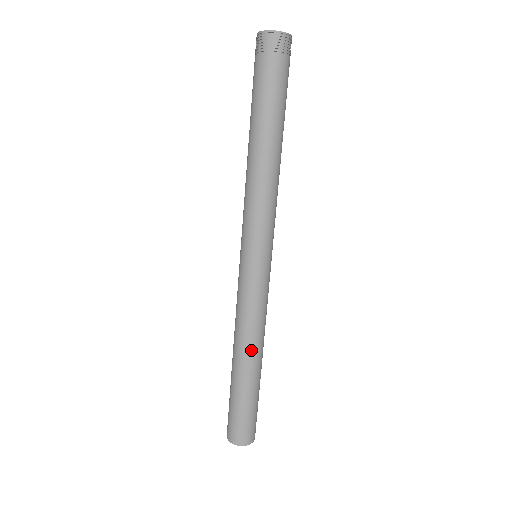
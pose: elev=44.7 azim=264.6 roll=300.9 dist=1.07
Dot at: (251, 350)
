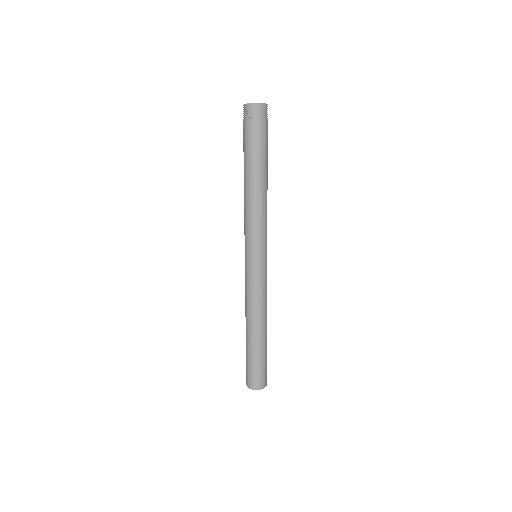
Dot at: (256, 322)
